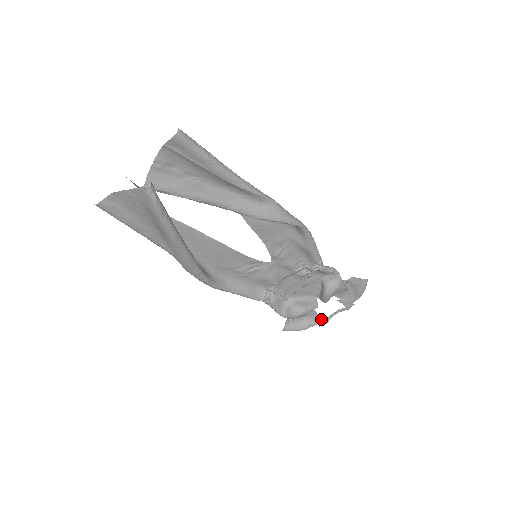
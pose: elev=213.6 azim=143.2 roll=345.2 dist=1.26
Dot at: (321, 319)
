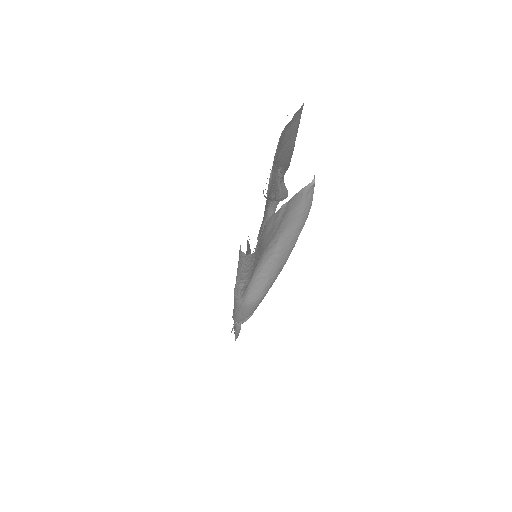
Dot at: occluded
